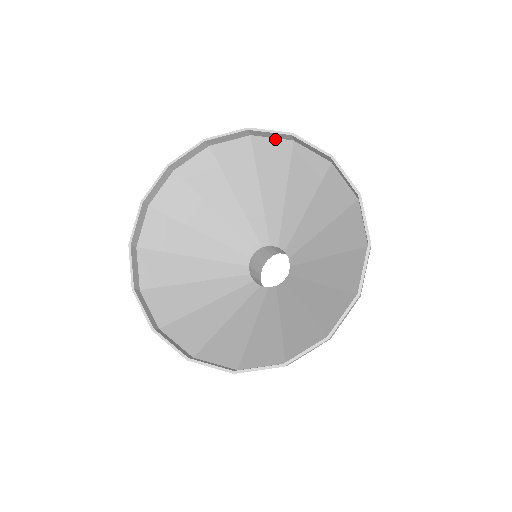
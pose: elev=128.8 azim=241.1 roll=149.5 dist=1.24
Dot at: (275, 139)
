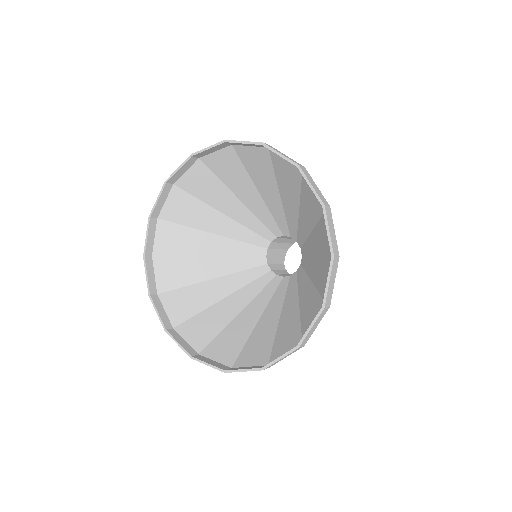
Dot at: occluded
